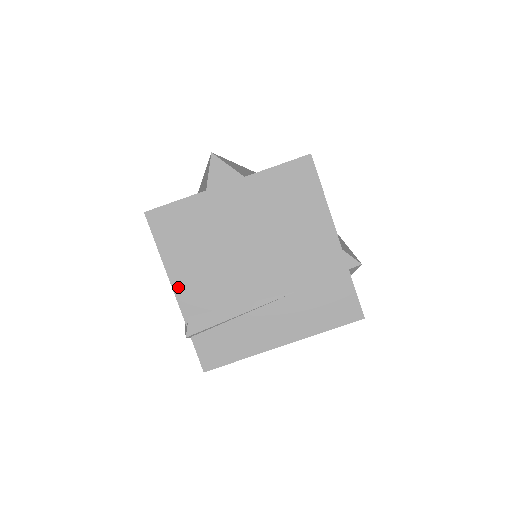
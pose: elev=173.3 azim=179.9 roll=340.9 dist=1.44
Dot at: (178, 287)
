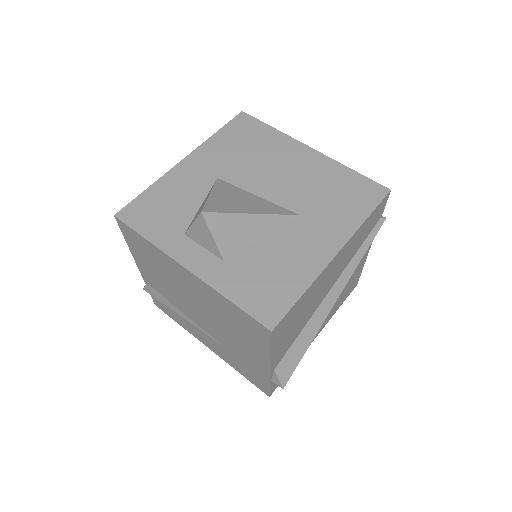
Dot at: (140, 268)
